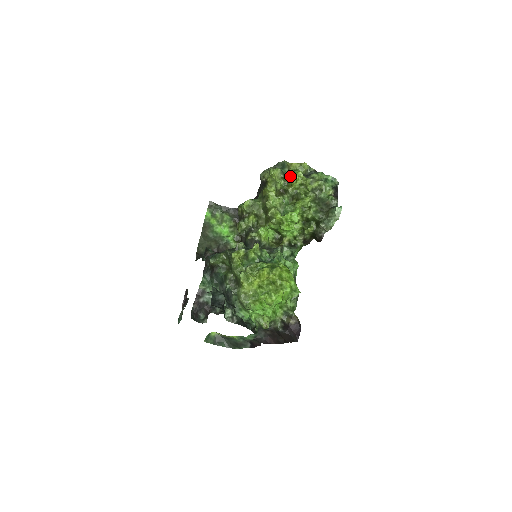
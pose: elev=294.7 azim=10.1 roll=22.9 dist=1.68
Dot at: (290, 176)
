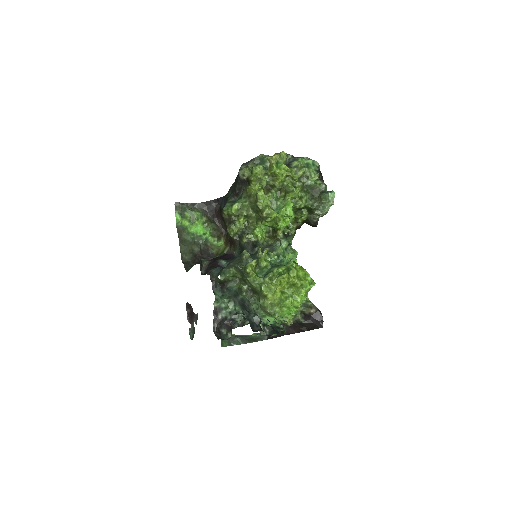
Dot at: (275, 171)
